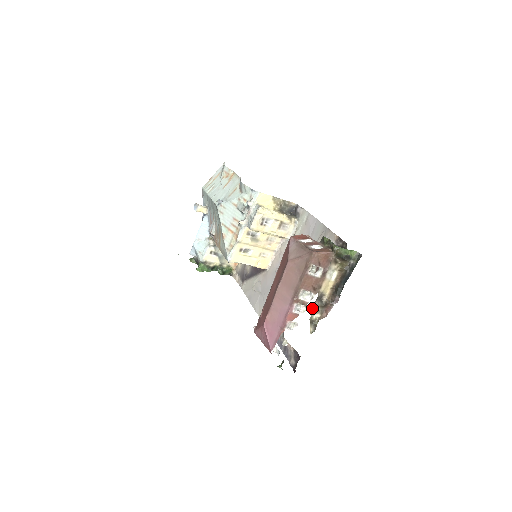
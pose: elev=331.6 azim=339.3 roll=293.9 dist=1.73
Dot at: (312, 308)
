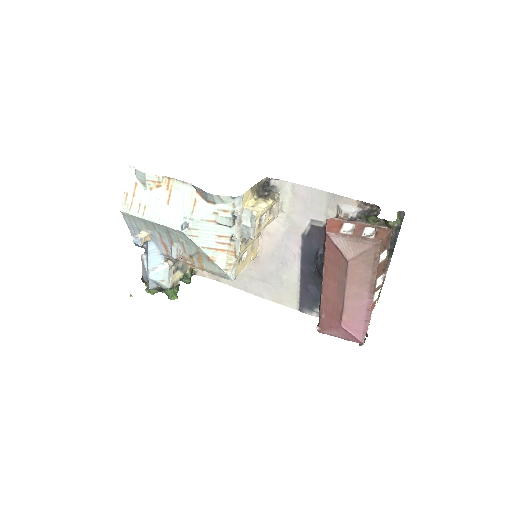
Dot at: occluded
